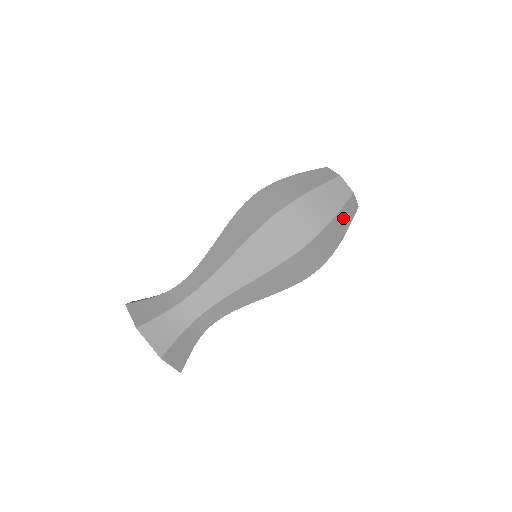
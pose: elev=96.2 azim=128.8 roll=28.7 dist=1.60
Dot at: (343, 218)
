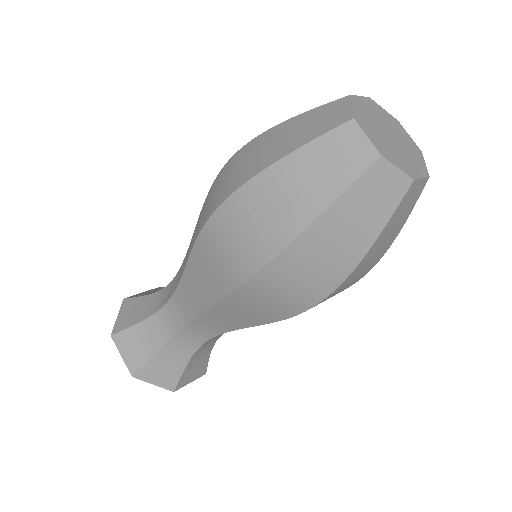
Dot at: (392, 226)
